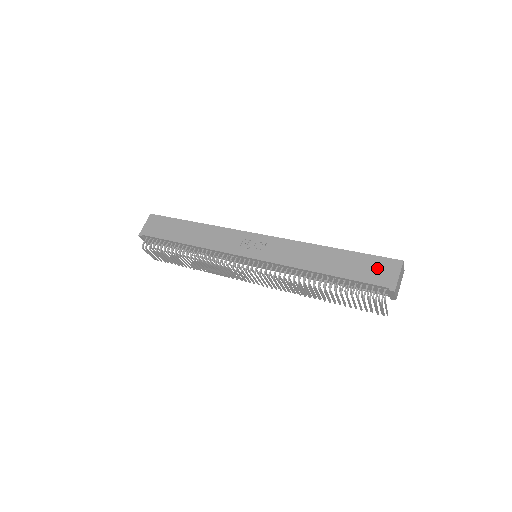
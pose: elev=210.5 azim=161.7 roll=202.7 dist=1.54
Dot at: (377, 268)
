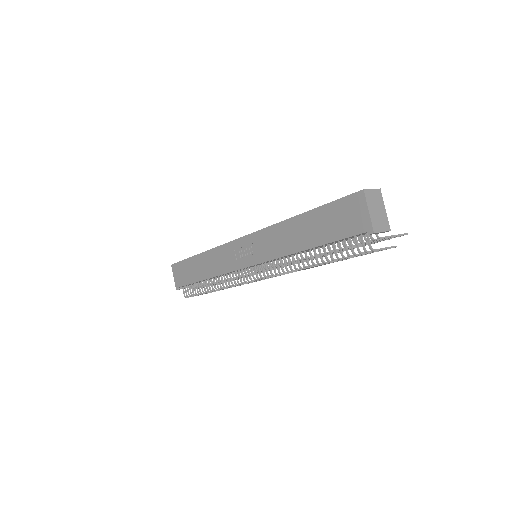
Dot at: (345, 215)
